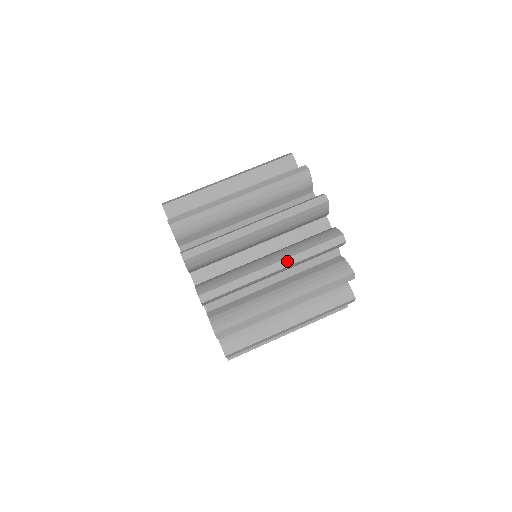
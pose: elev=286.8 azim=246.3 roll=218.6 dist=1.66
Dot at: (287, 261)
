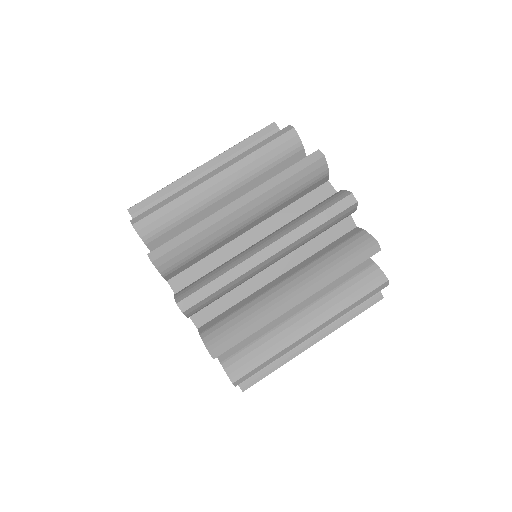
Dot at: (253, 193)
